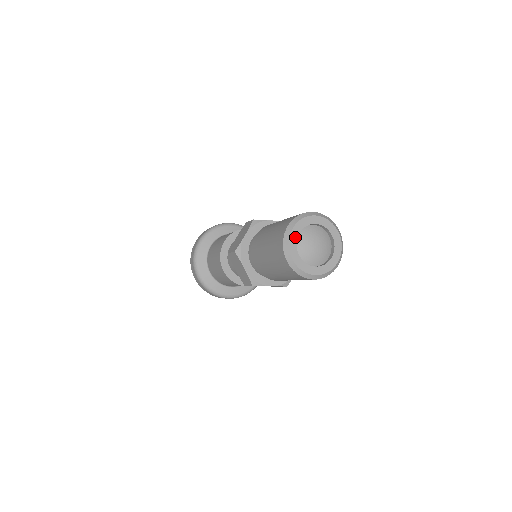
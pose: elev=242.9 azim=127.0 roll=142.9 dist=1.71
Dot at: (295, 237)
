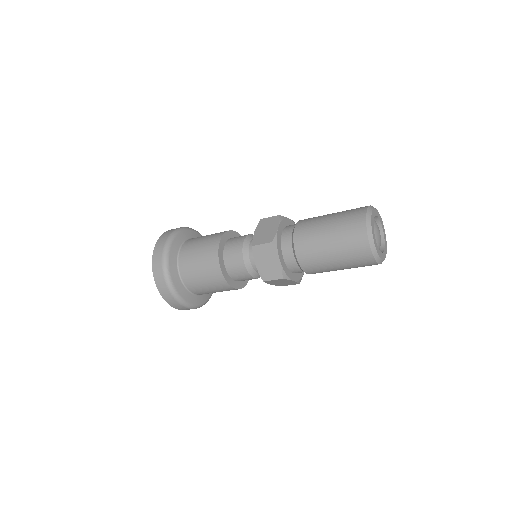
Dot at: (376, 213)
